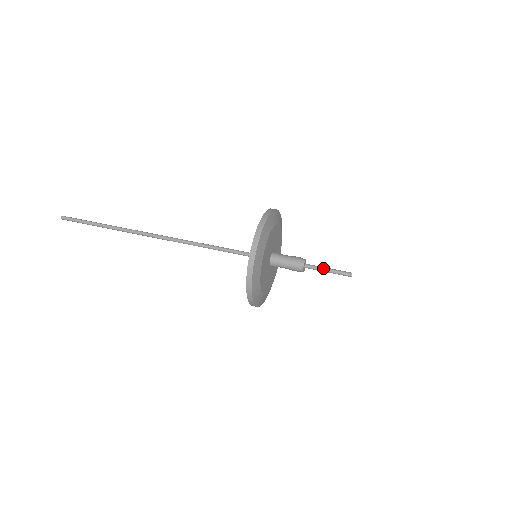
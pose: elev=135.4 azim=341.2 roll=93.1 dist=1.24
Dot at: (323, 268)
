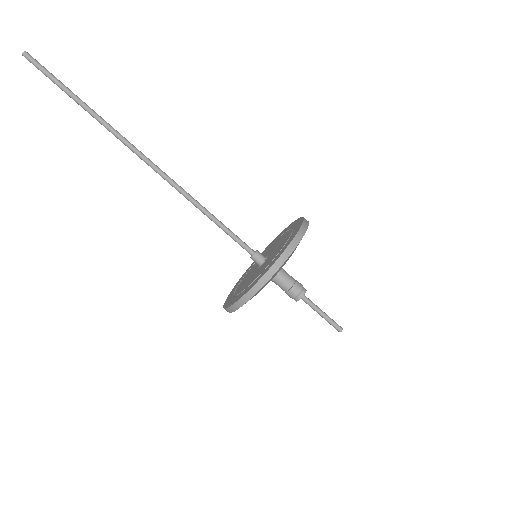
Dot at: (318, 310)
